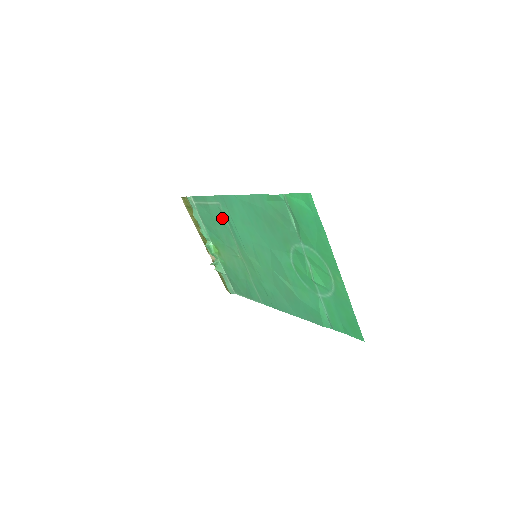
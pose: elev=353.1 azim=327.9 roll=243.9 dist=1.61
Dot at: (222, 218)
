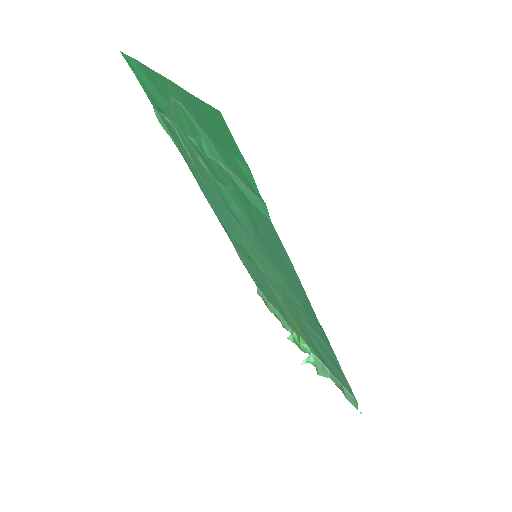
Dot at: (248, 263)
